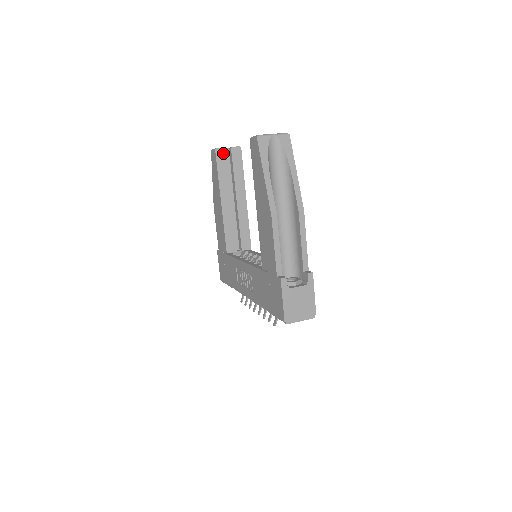
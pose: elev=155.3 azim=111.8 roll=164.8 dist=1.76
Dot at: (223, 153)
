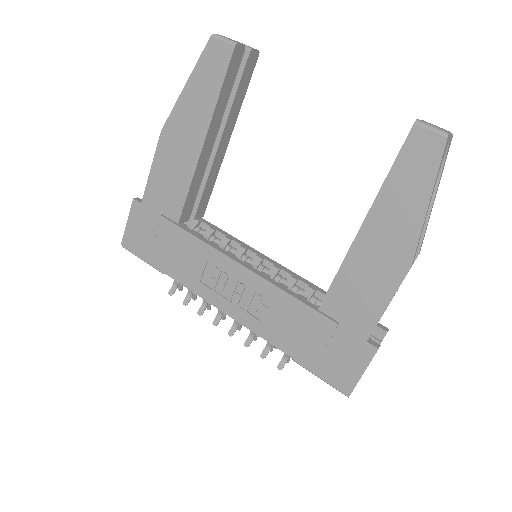
Dot at: (240, 55)
